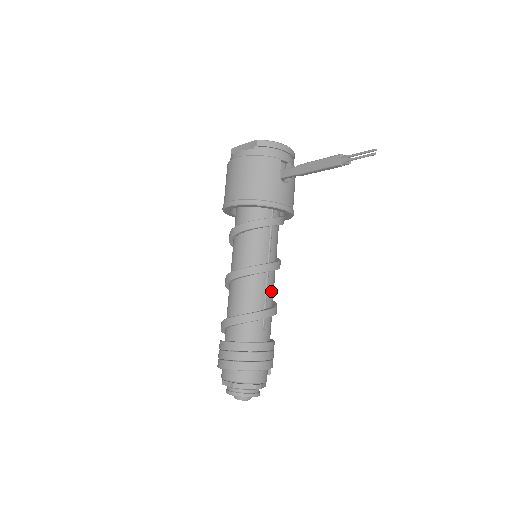
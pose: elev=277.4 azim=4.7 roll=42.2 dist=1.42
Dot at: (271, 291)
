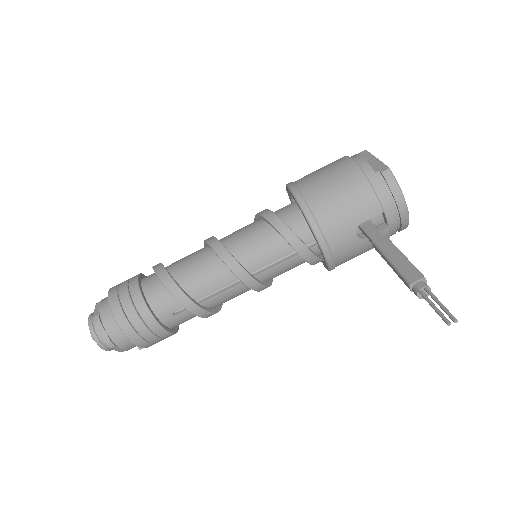
Dot at: (223, 297)
